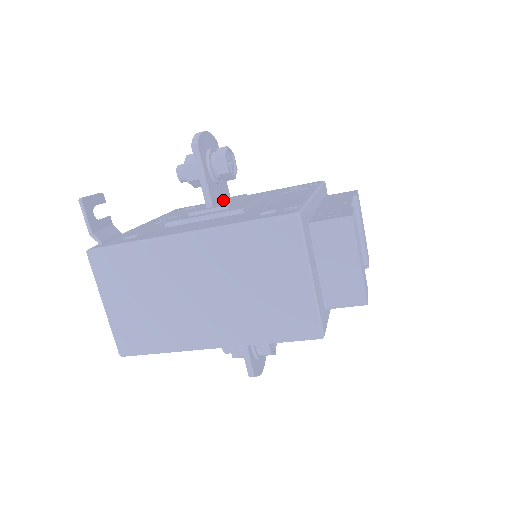
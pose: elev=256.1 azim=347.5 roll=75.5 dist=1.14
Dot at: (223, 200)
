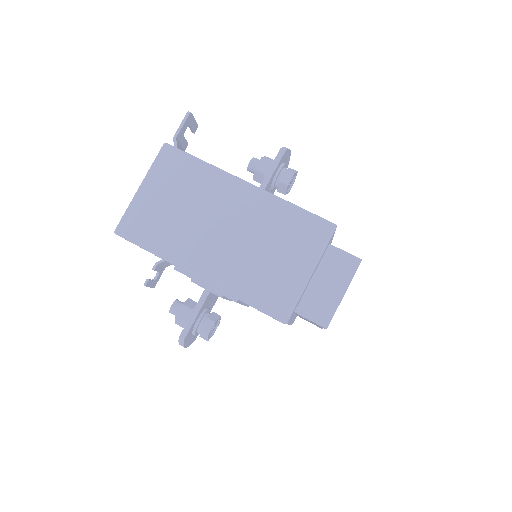
Dot at: occluded
